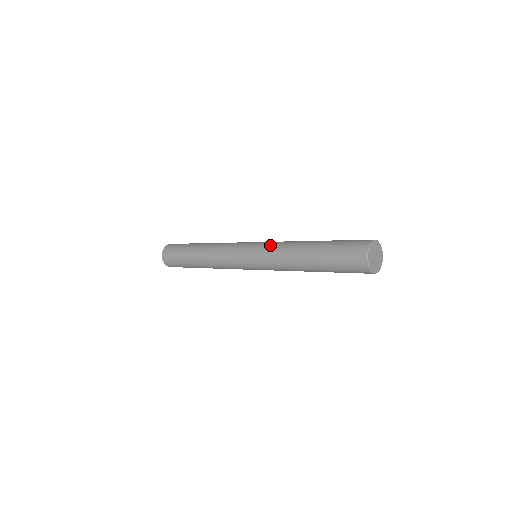
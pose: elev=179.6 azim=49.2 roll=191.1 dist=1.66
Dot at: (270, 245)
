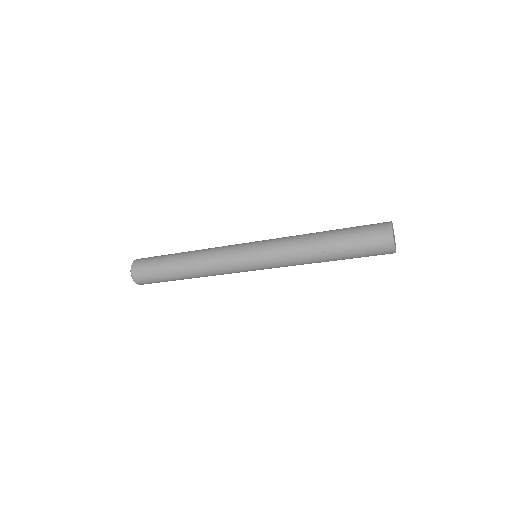
Dot at: (277, 242)
